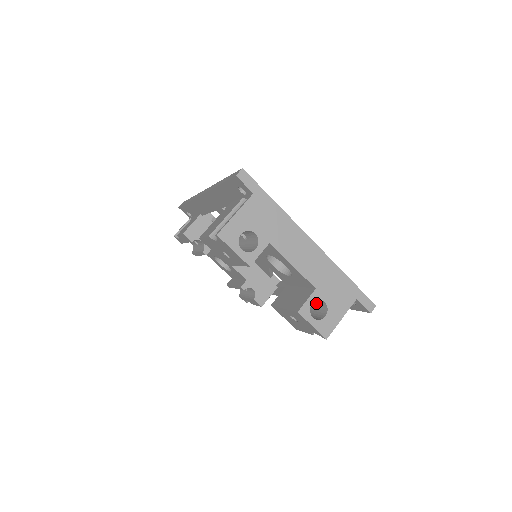
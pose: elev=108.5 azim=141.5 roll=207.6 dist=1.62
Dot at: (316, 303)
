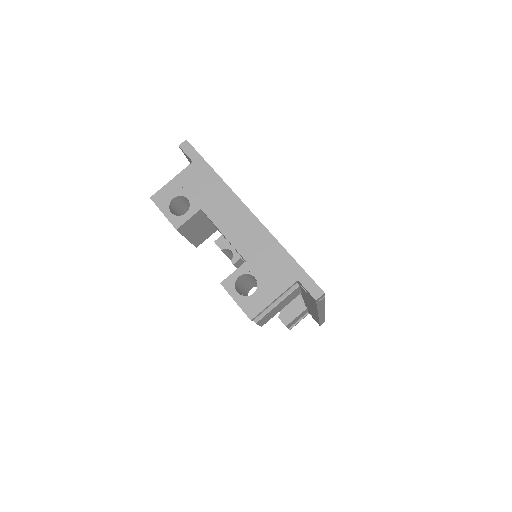
Dot at: occluded
